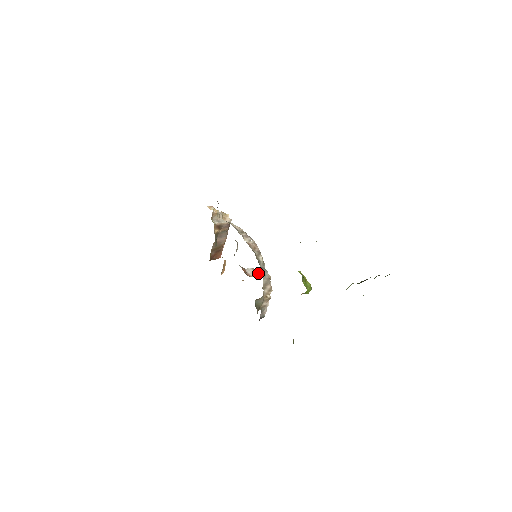
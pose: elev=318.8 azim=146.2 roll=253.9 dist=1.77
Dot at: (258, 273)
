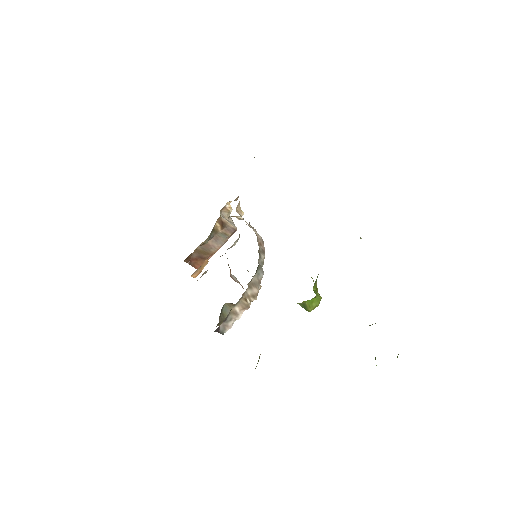
Dot at: occluded
